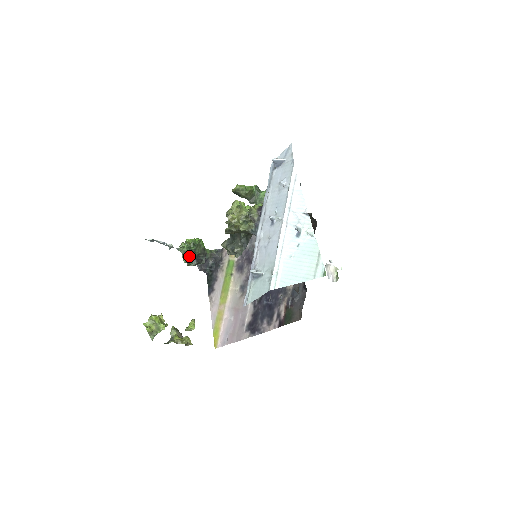
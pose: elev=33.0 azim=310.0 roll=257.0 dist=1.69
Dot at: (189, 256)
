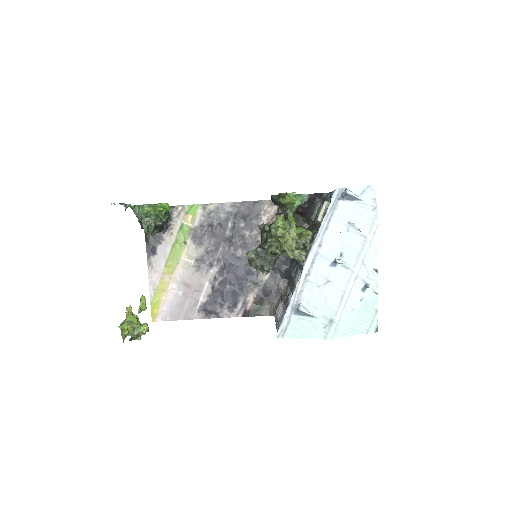
Dot at: (155, 225)
